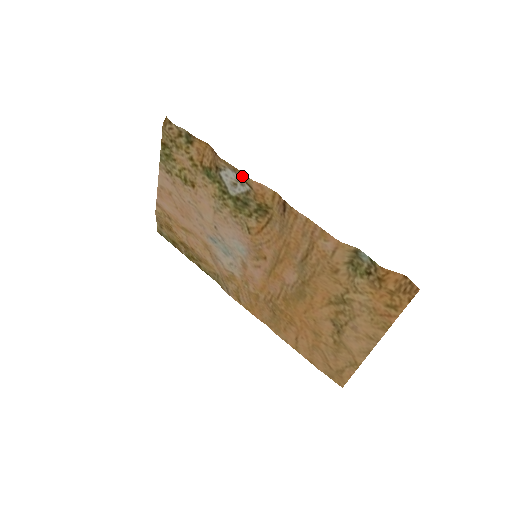
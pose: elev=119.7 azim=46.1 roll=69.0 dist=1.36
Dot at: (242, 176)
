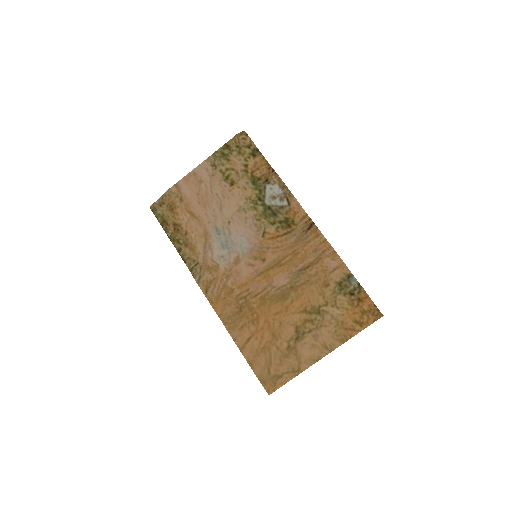
Dot at: (287, 193)
